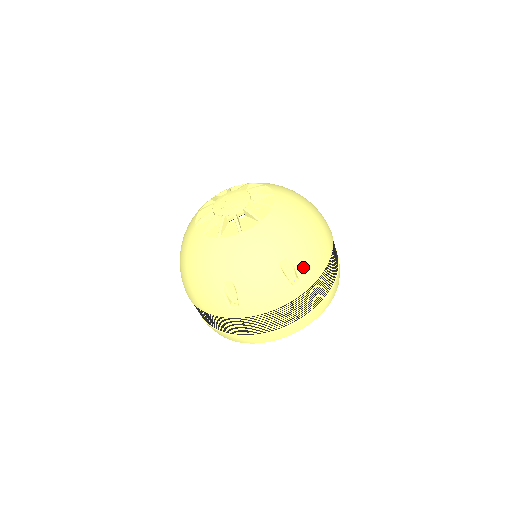
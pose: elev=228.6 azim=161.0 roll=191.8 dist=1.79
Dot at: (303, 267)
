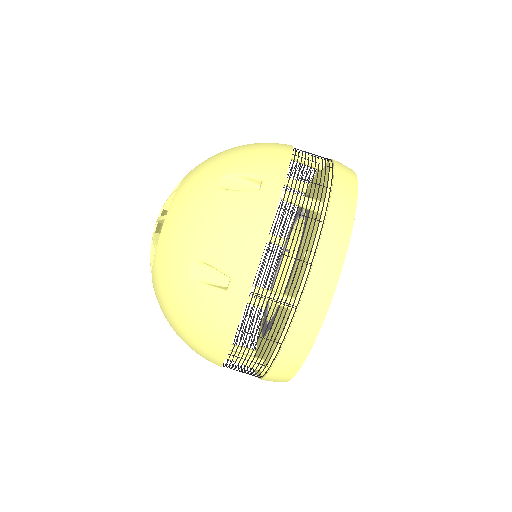
Dot at: (252, 167)
